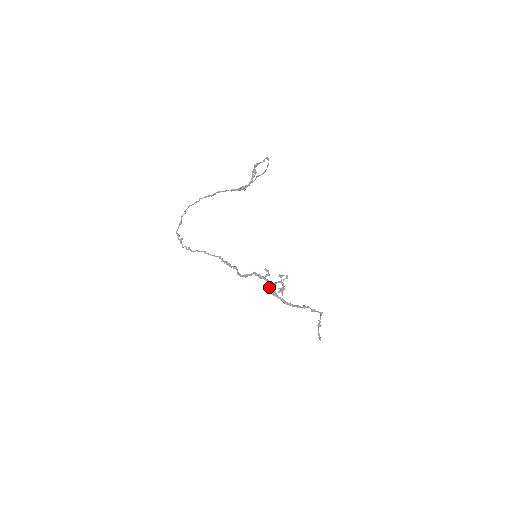
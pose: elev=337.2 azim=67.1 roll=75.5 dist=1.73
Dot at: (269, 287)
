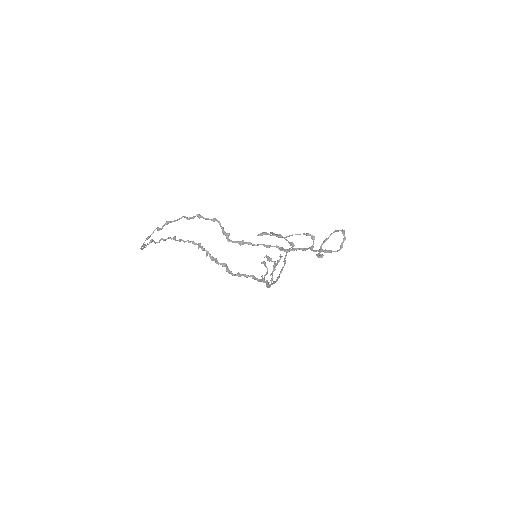
Dot at: occluded
